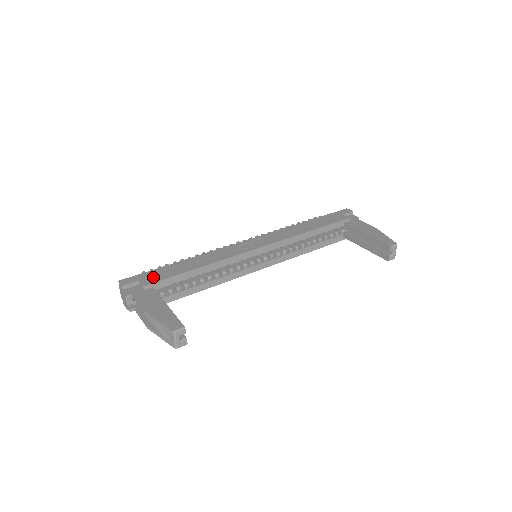
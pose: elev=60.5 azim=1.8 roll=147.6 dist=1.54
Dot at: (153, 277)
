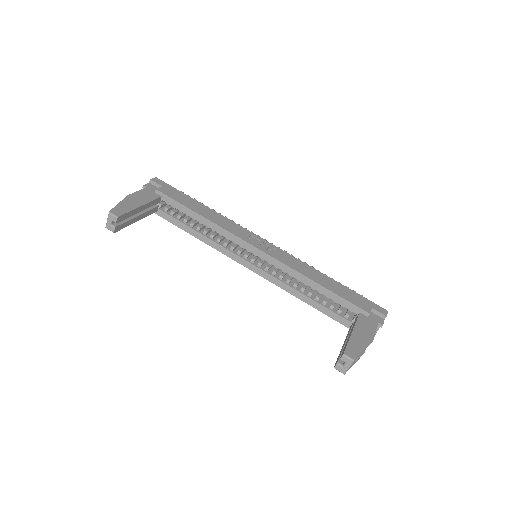
Dot at: (171, 192)
